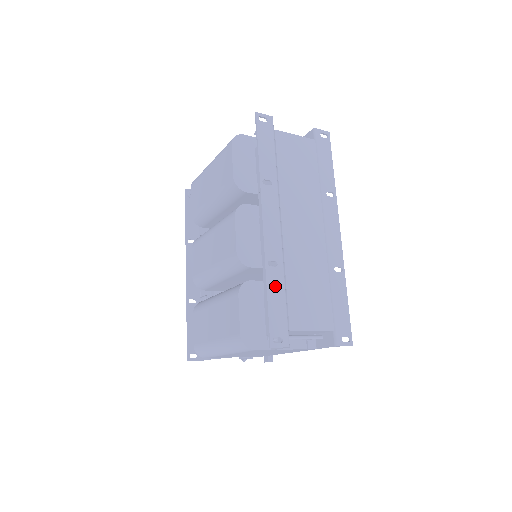
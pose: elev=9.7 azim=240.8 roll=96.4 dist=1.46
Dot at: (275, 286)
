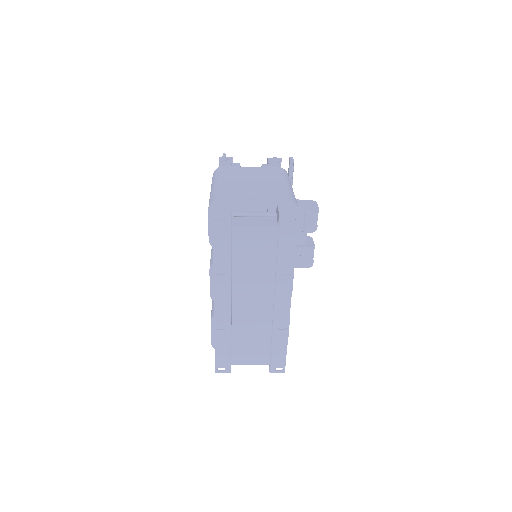
Dot at: (222, 341)
